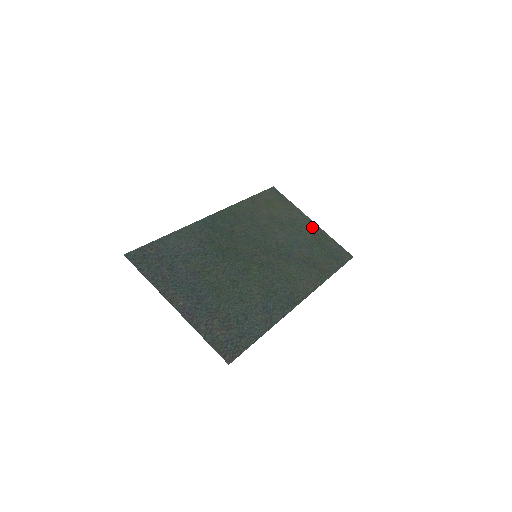
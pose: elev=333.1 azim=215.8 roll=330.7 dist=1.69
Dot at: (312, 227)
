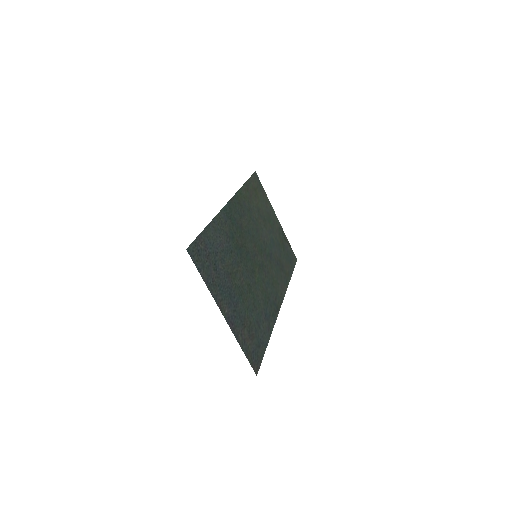
Dot at: (278, 225)
